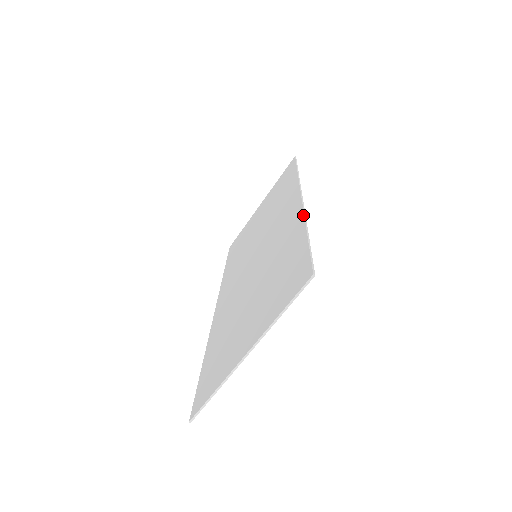
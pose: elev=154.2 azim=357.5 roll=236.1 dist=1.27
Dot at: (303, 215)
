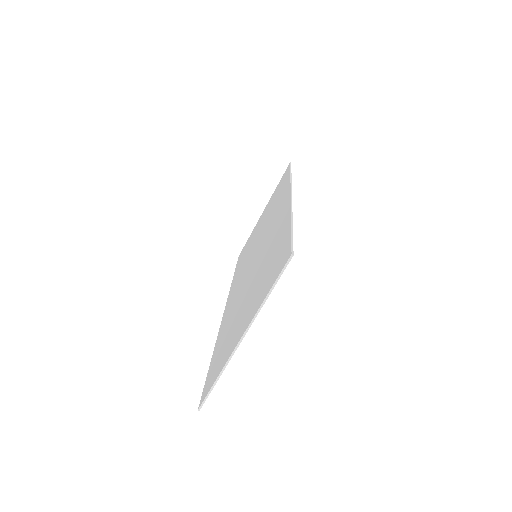
Dot at: (290, 209)
